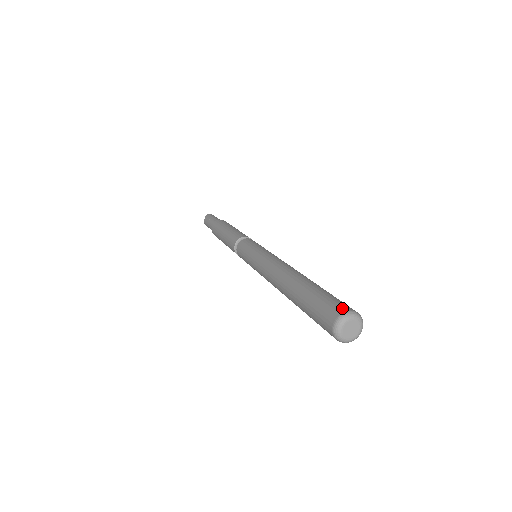
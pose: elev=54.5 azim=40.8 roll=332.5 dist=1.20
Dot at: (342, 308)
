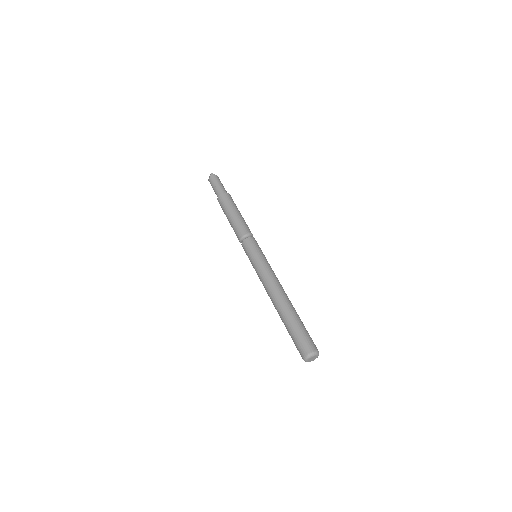
Dot at: (310, 348)
